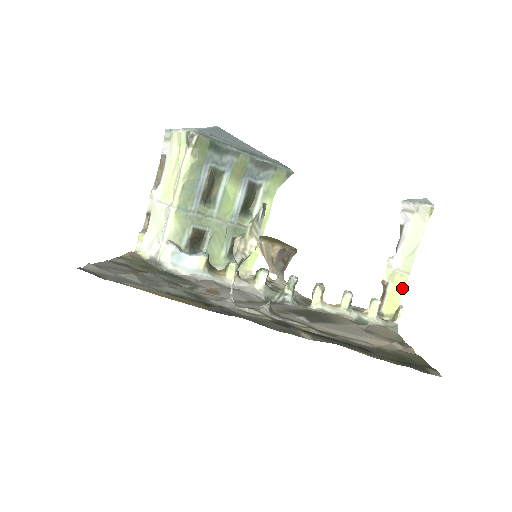
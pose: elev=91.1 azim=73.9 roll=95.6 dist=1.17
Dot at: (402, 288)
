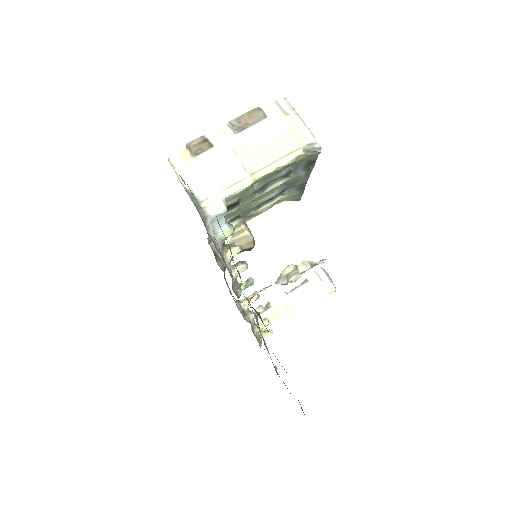
Dot at: (278, 319)
